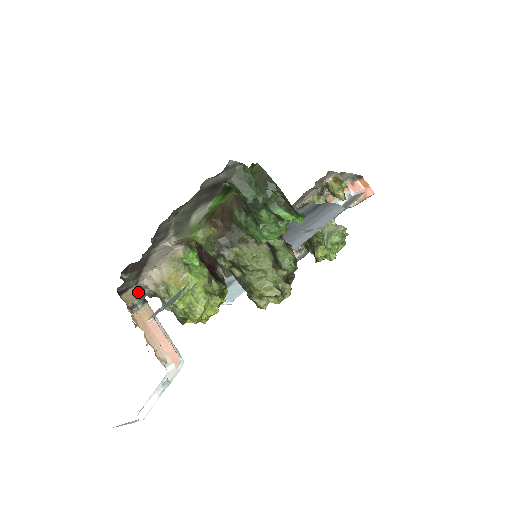
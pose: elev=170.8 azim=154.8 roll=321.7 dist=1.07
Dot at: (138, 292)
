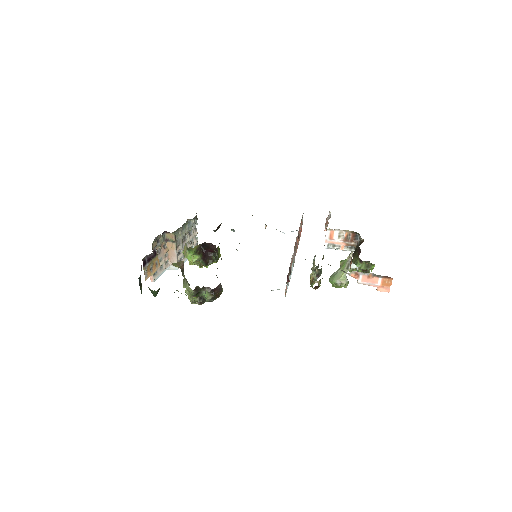
Dot at: (174, 237)
